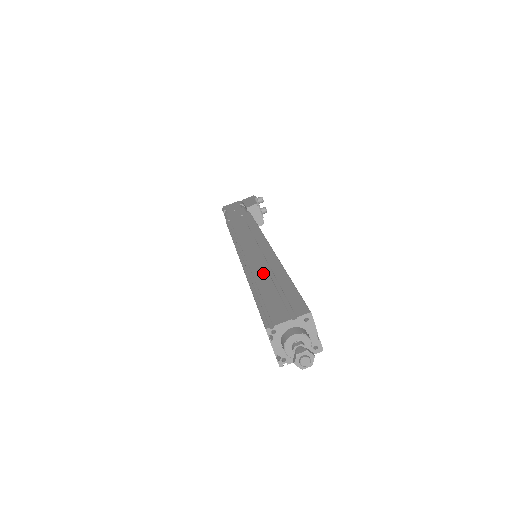
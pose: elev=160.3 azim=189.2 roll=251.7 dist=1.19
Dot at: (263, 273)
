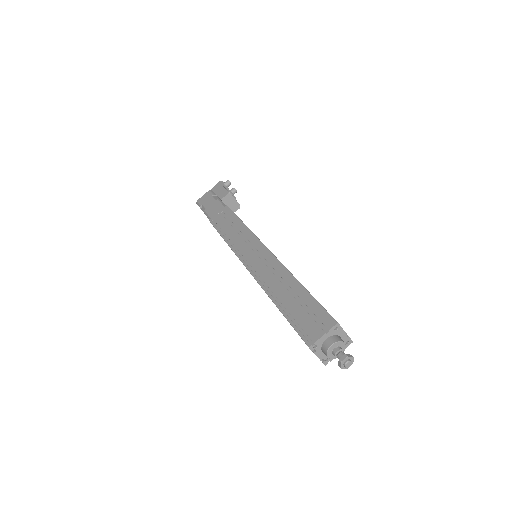
Dot at: (278, 285)
